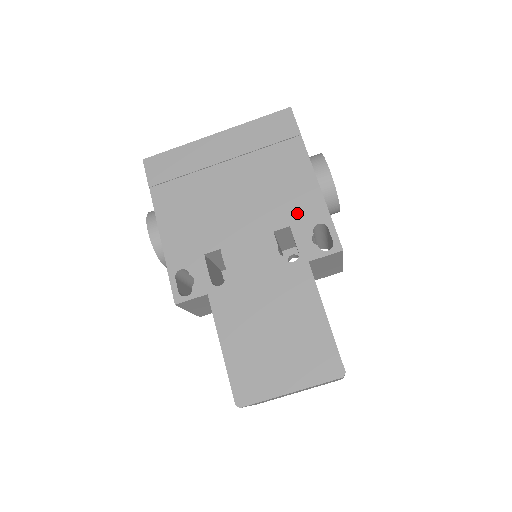
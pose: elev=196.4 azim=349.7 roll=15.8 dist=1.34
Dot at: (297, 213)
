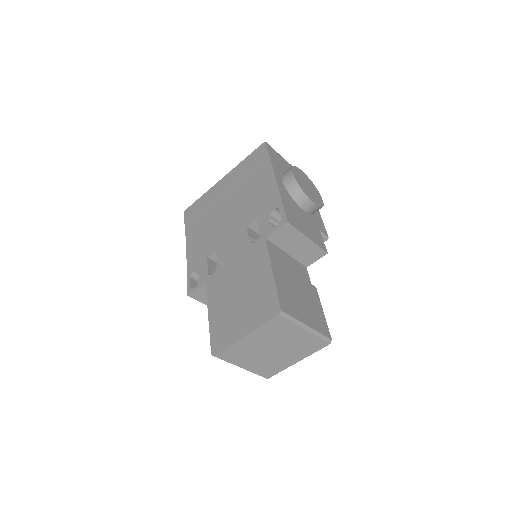
Dot at: (262, 208)
